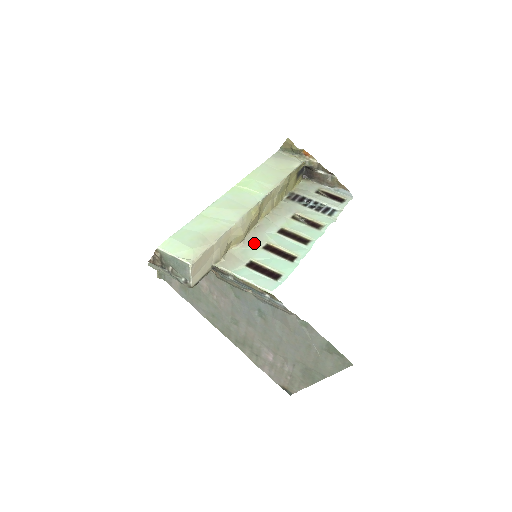
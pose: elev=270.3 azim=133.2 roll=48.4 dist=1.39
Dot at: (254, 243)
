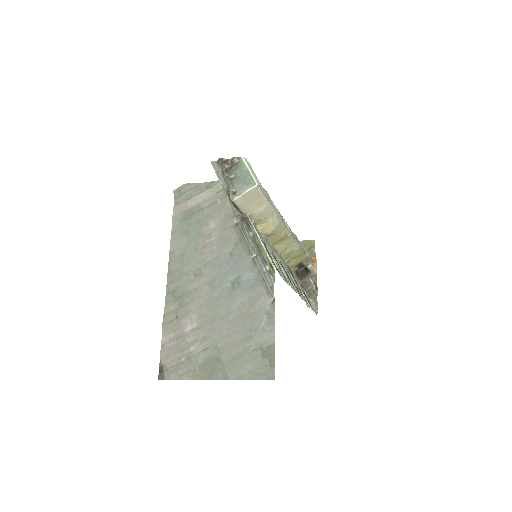
Dot at: occluded
